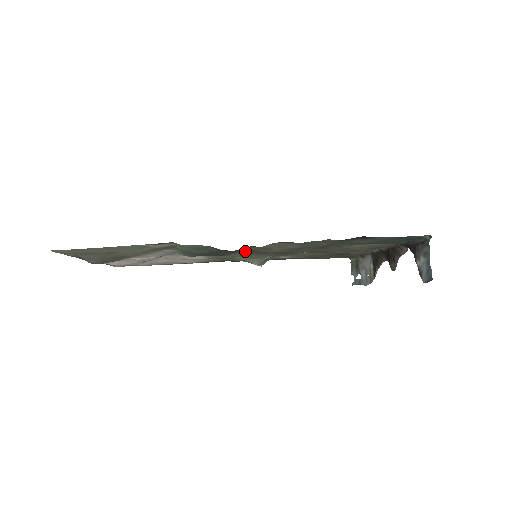
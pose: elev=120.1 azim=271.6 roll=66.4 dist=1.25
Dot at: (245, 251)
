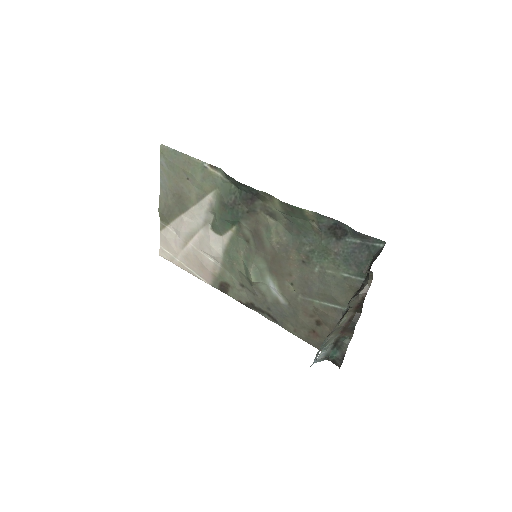
Dot at: (253, 232)
